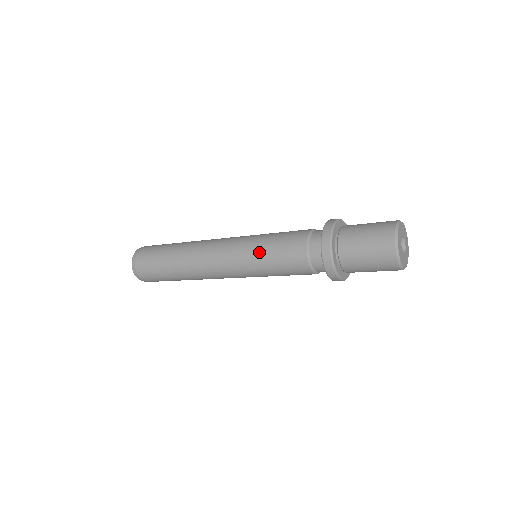
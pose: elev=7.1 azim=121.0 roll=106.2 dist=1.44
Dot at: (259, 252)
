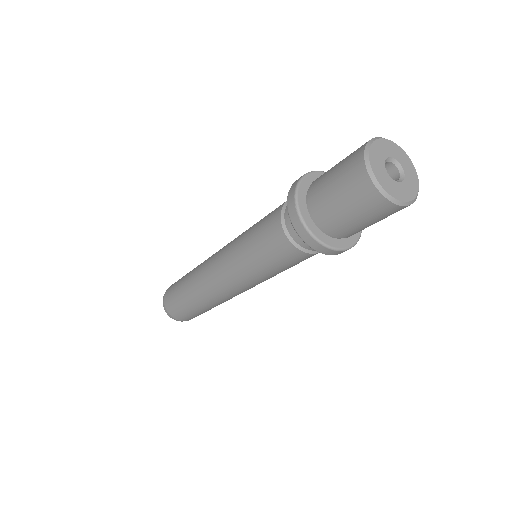
Dot at: (245, 235)
